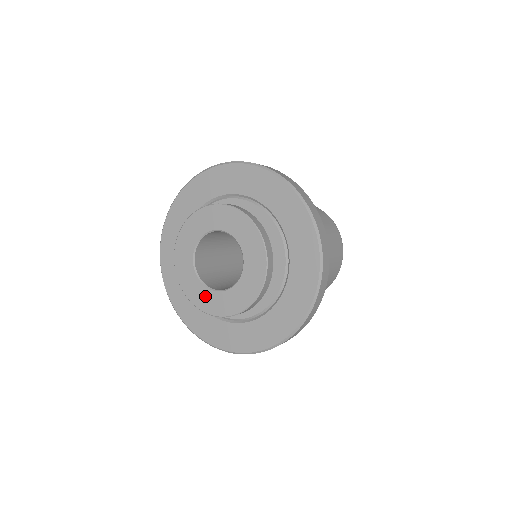
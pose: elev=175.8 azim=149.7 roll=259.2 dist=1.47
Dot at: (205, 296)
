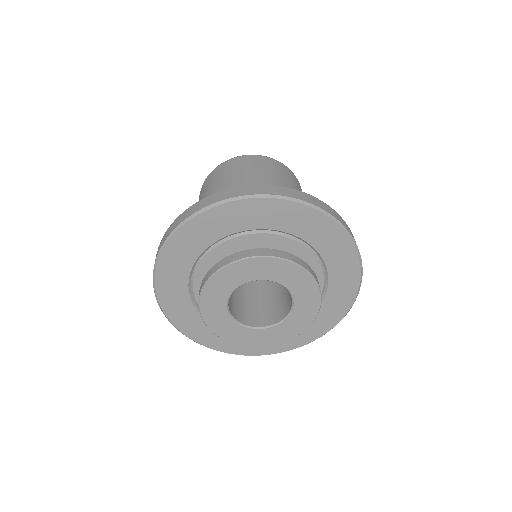
Dot at: (218, 312)
